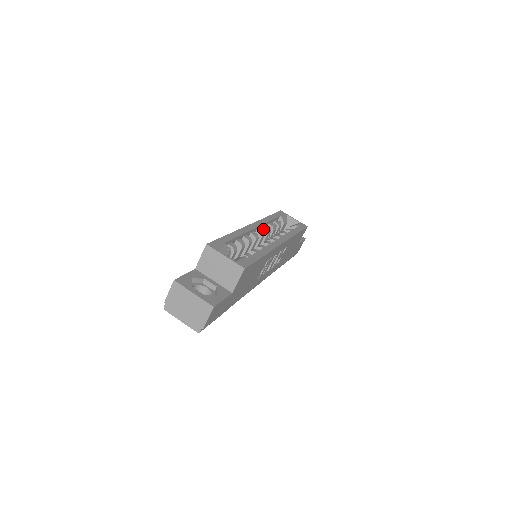
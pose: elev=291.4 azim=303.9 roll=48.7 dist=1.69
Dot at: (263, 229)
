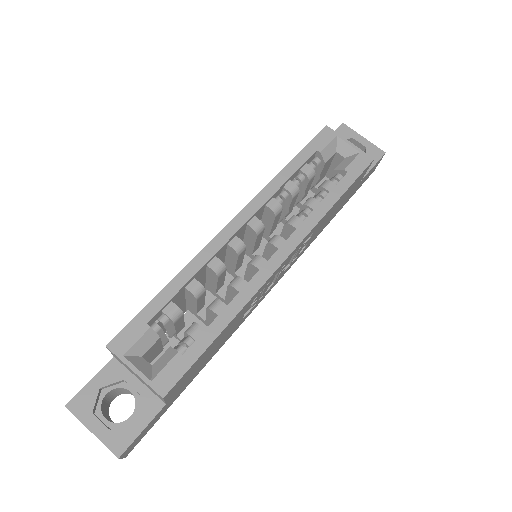
Dot at: (266, 208)
